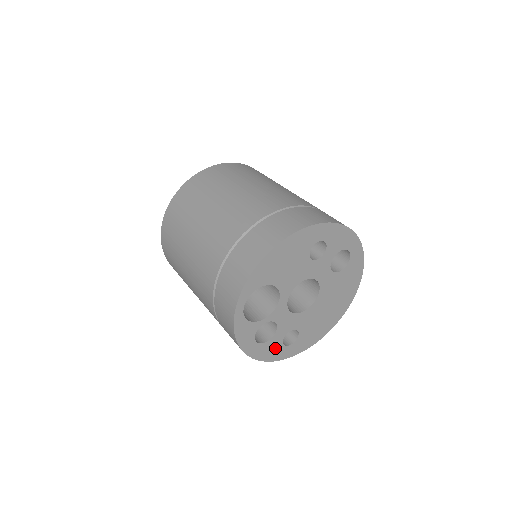
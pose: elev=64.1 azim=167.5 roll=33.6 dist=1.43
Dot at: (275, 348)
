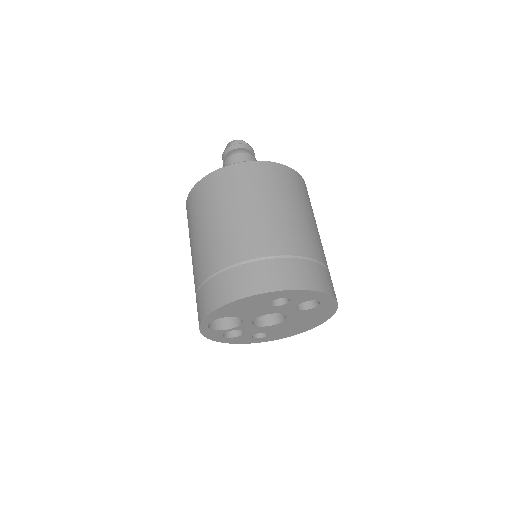
Dot at: (245, 339)
